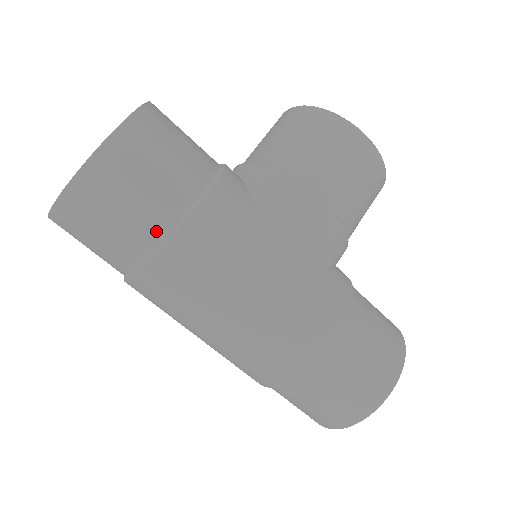
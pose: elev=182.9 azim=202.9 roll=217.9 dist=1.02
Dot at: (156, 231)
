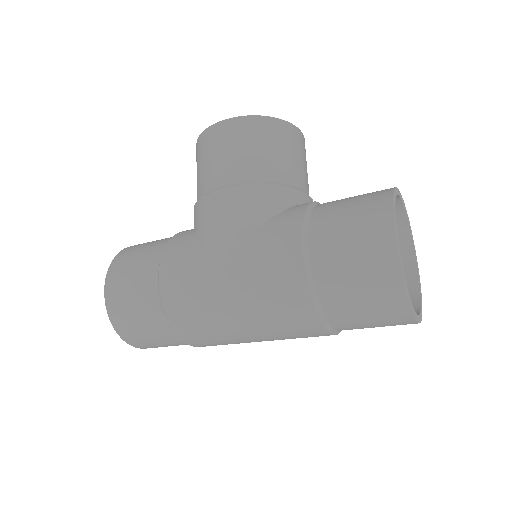
Dot at: (156, 307)
